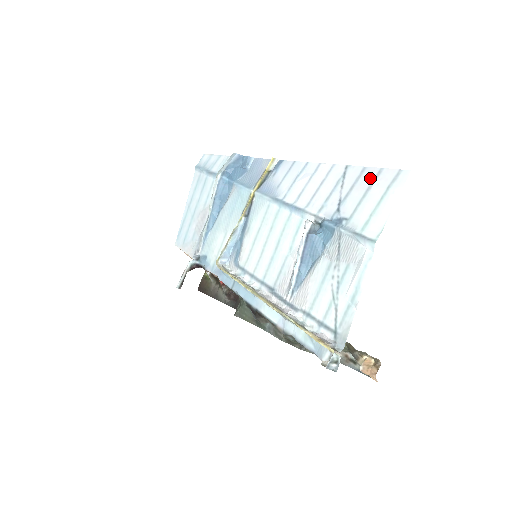
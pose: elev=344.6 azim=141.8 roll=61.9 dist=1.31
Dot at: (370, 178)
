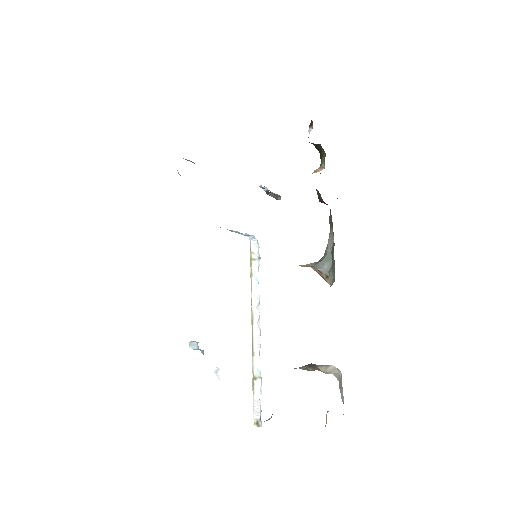
Dot at: occluded
